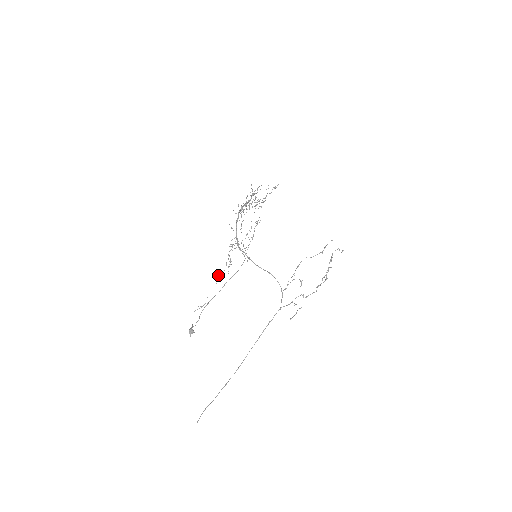
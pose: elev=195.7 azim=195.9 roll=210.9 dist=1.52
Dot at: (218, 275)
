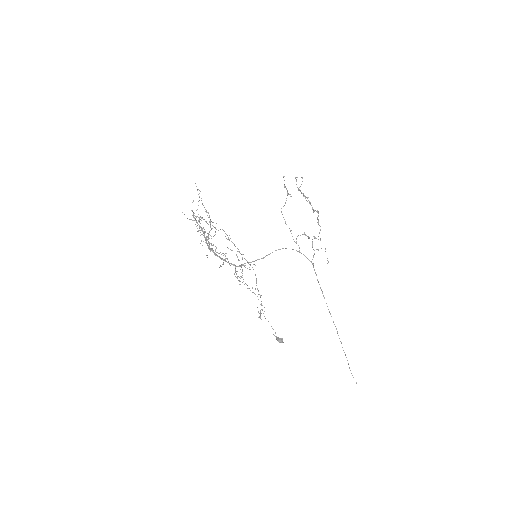
Dot at: occluded
